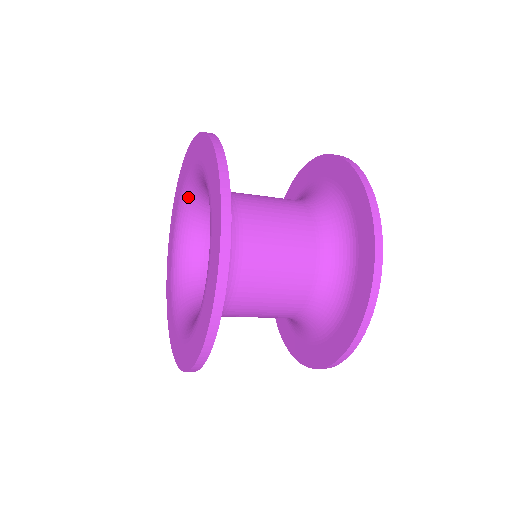
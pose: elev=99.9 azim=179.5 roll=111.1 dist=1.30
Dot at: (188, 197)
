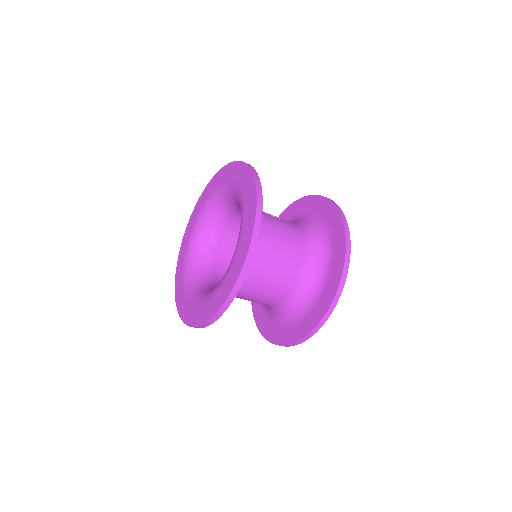
Dot at: (235, 196)
